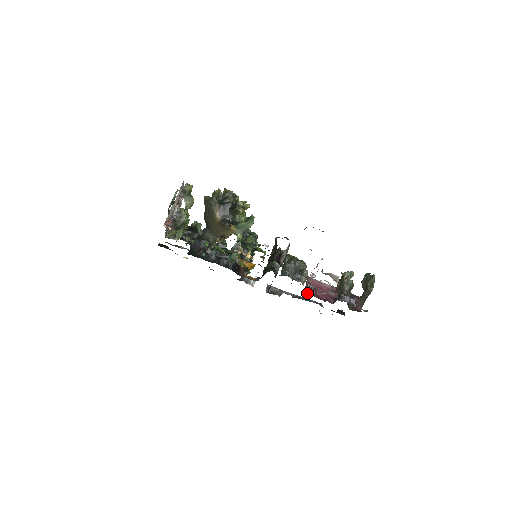
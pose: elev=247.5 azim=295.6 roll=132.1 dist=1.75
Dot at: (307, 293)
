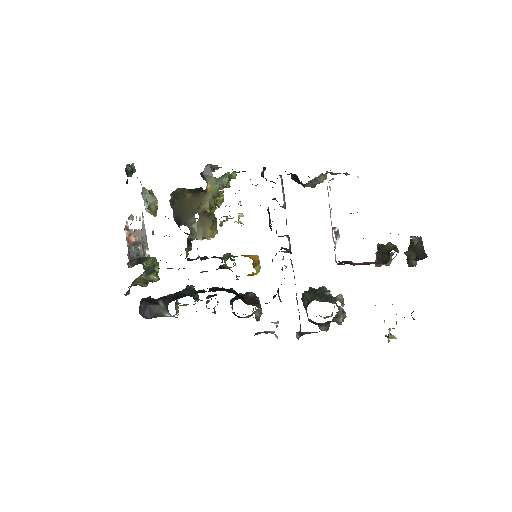
Dot at: (345, 263)
